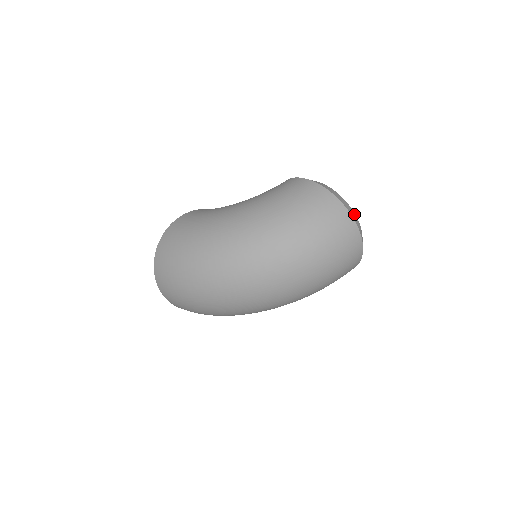
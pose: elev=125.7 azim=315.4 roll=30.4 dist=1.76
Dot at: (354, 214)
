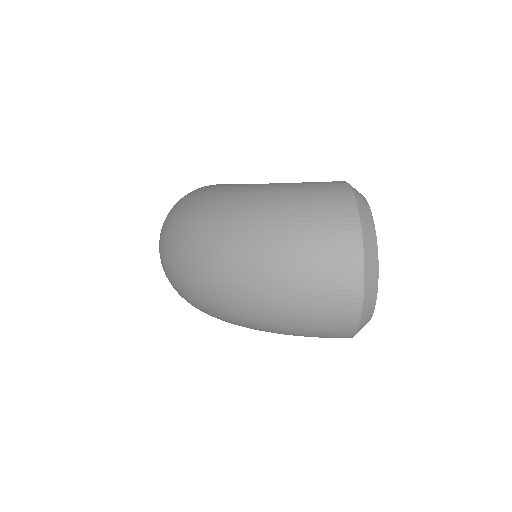
Dot at: (375, 247)
